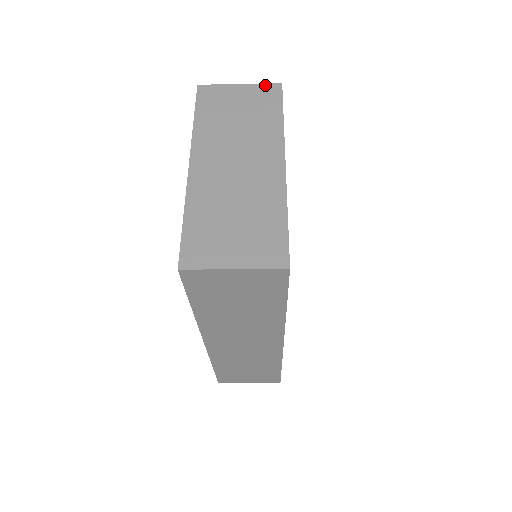
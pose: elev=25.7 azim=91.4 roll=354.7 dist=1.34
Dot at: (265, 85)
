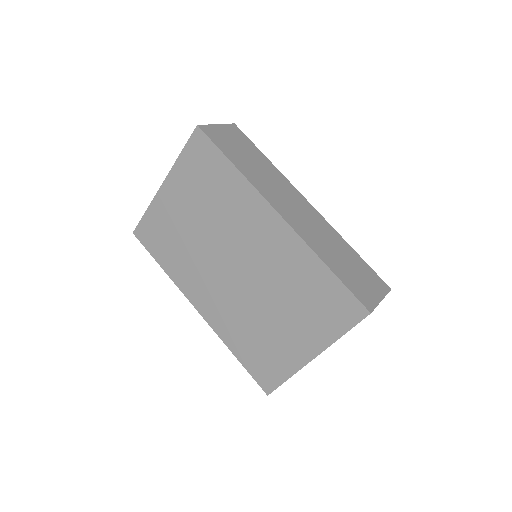
Dot at: occluded
